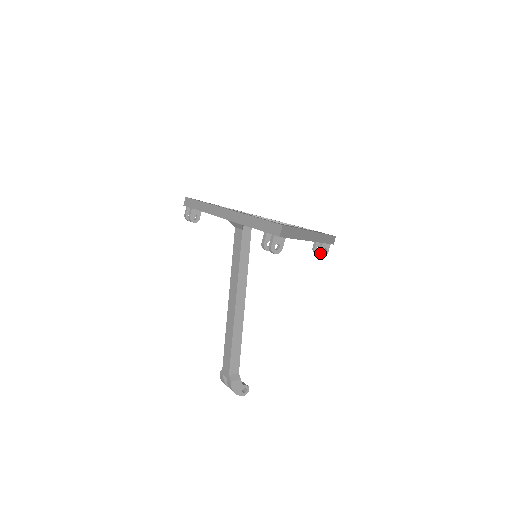
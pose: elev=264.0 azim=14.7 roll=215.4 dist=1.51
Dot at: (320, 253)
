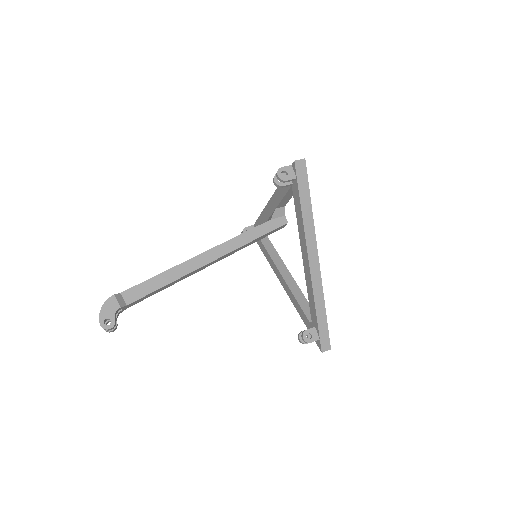
Dot at: (303, 332)
